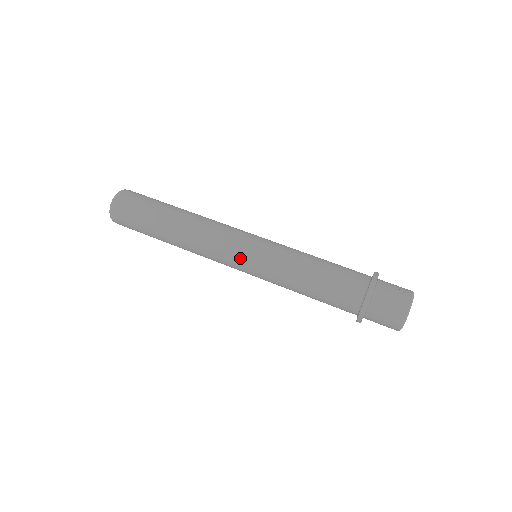
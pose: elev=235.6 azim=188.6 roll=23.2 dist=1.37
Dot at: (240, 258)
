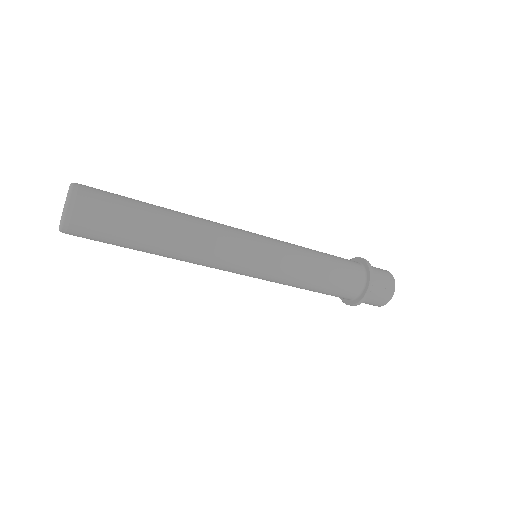
Dot at: occluded
